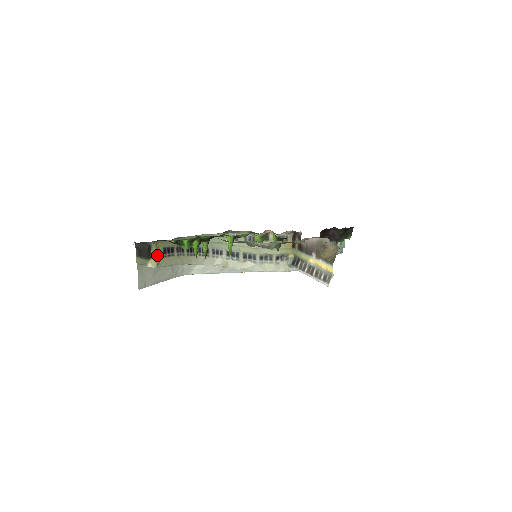
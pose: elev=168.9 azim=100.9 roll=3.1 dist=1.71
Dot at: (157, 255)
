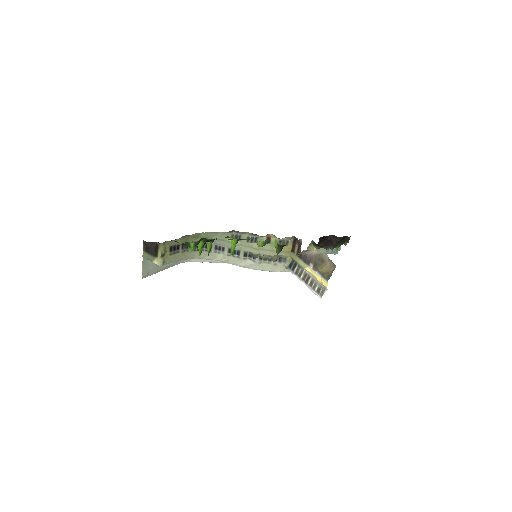
Dot at: (164, 254)
